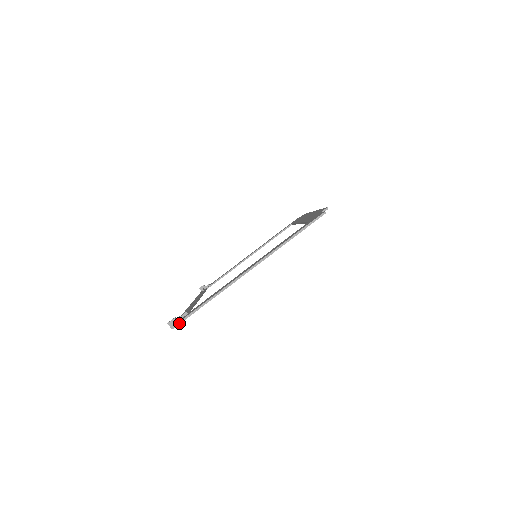
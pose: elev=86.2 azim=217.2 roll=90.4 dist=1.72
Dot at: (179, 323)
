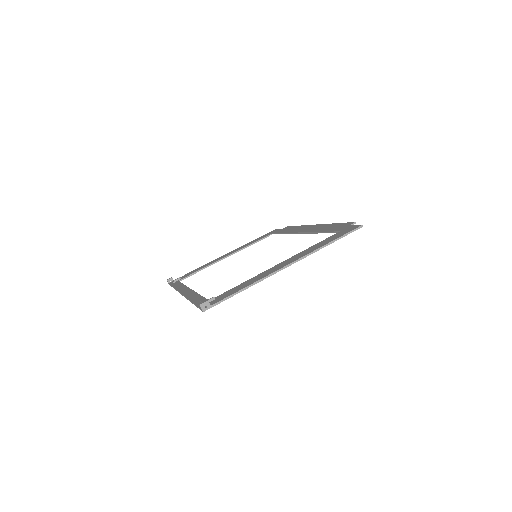
Dot at: (211, 306)
